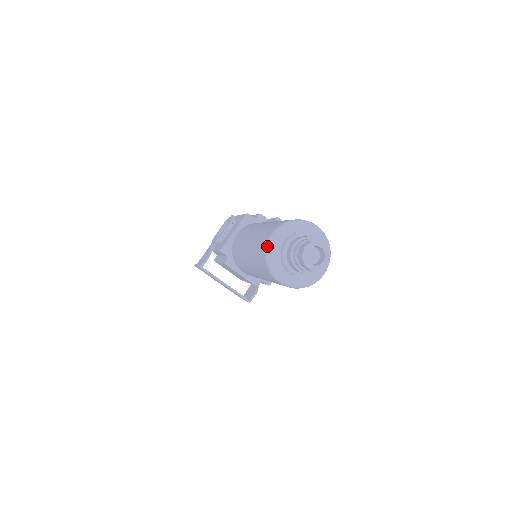
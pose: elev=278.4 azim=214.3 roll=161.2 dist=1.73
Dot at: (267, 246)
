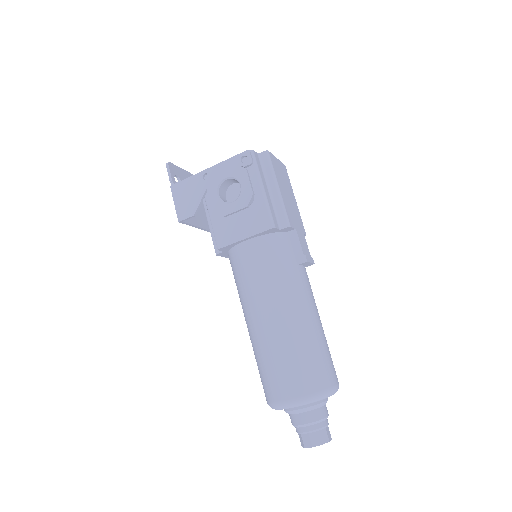
Dot at: (279, 405)
